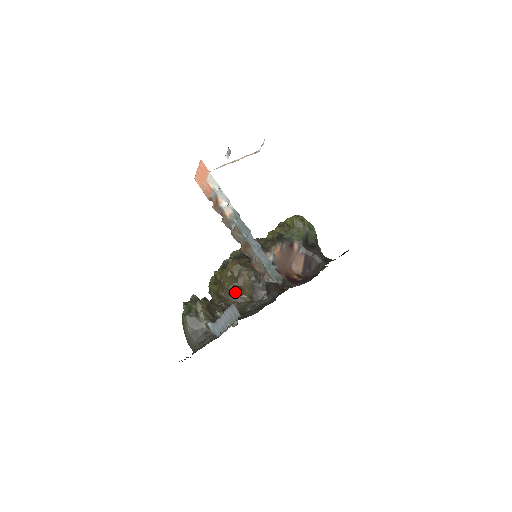
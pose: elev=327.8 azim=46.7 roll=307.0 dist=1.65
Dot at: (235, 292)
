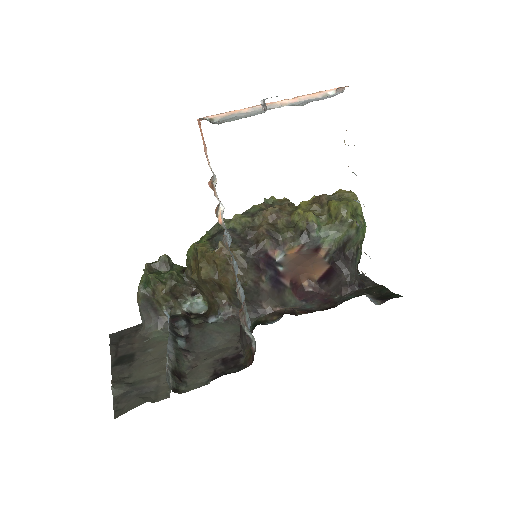
Dot at: (212, 285)
